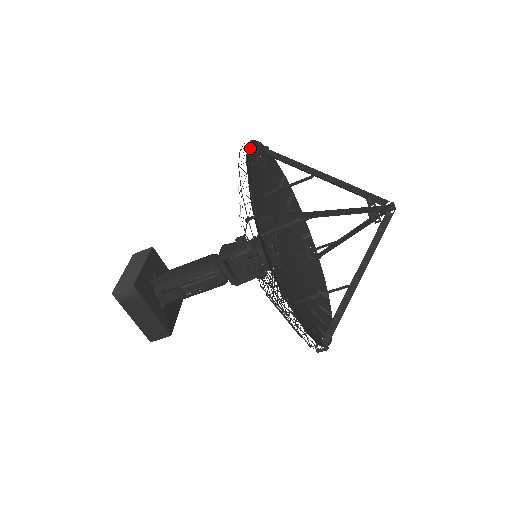
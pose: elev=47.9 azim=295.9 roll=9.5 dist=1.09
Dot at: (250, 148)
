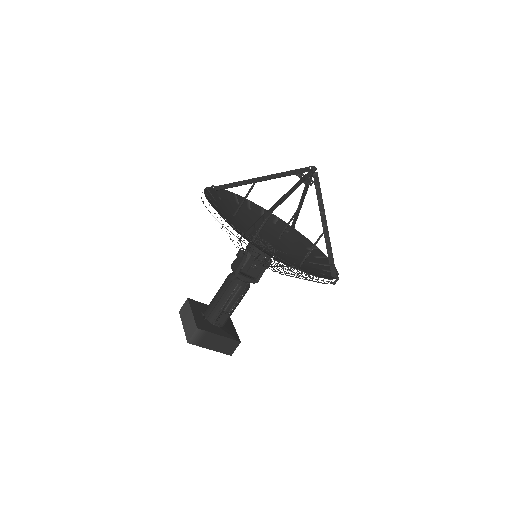
Dot at: (207, 196)
